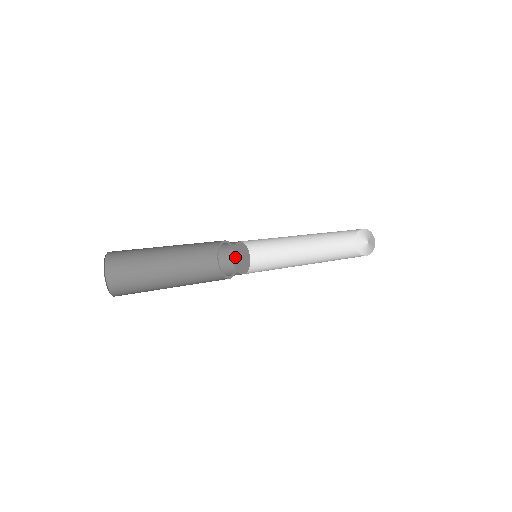
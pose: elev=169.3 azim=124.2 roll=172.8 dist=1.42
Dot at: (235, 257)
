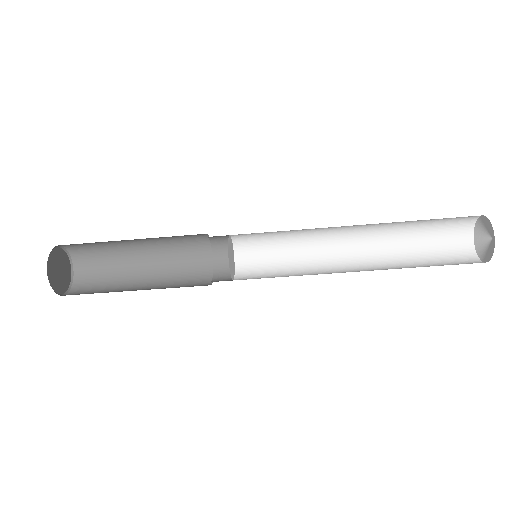
Dot at: occluded
